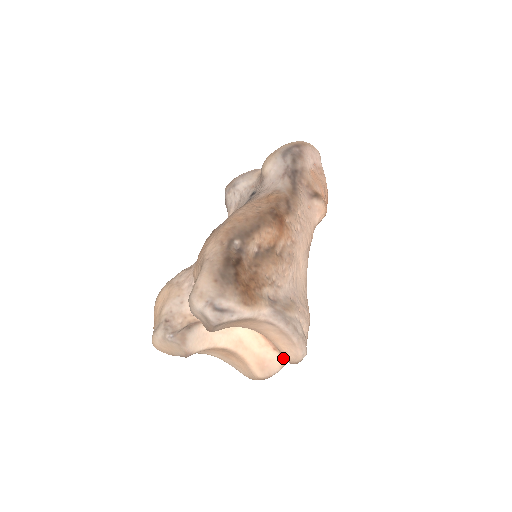
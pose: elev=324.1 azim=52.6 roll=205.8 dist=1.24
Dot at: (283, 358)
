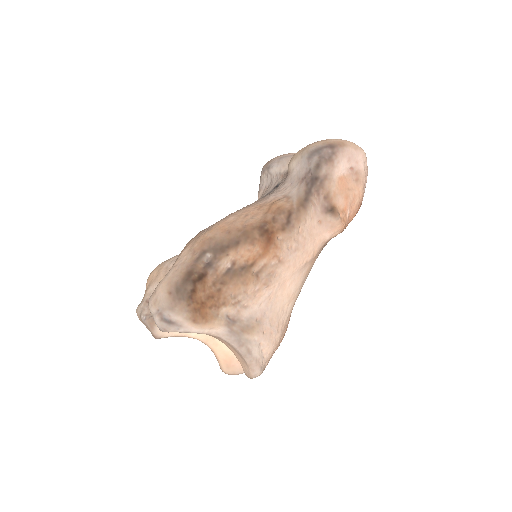
Dot at: occluded
